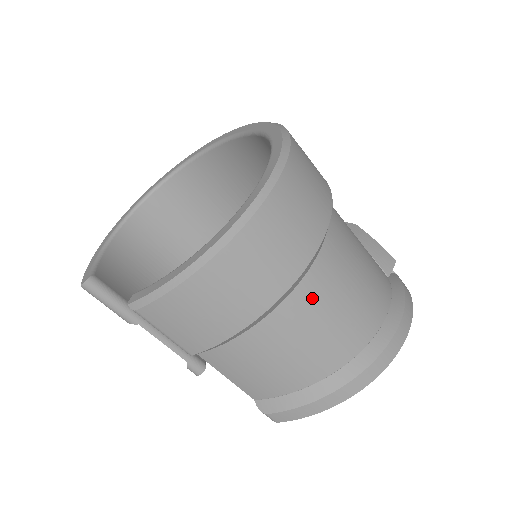
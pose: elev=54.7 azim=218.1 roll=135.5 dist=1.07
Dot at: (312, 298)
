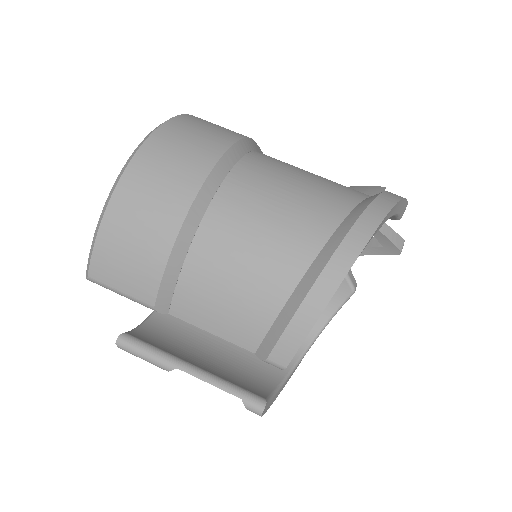
Dot at: (237, 202)
